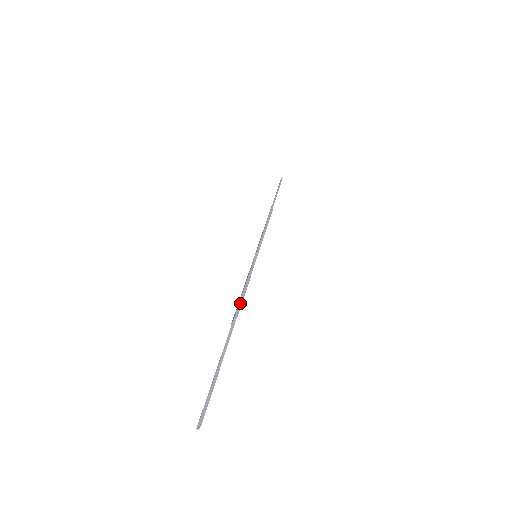
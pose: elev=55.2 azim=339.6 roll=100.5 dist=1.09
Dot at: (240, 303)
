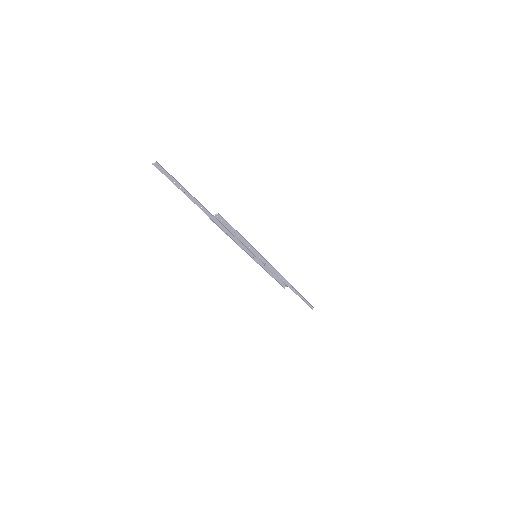
Dot at: occluded
